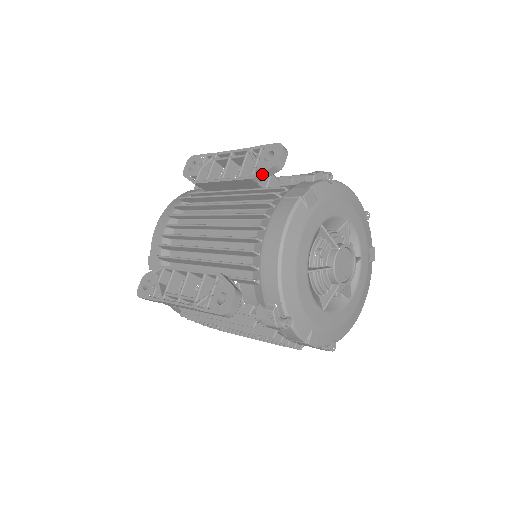
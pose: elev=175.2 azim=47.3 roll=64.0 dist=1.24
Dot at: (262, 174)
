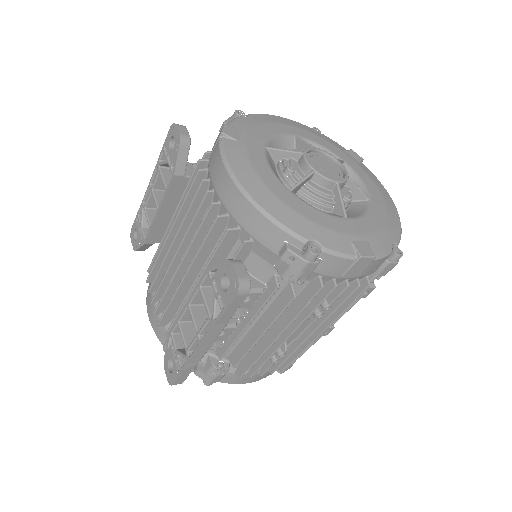
Dot at: (178, 161)
